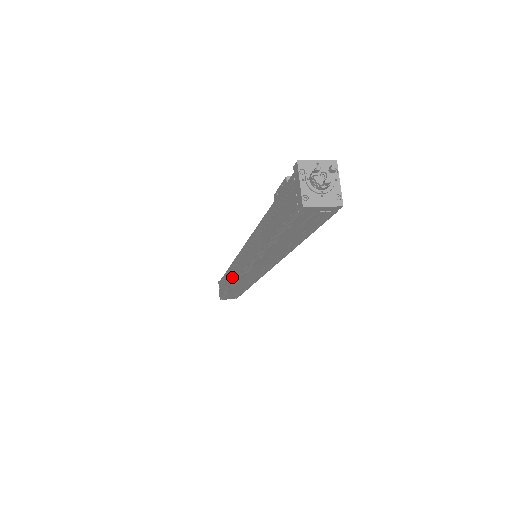
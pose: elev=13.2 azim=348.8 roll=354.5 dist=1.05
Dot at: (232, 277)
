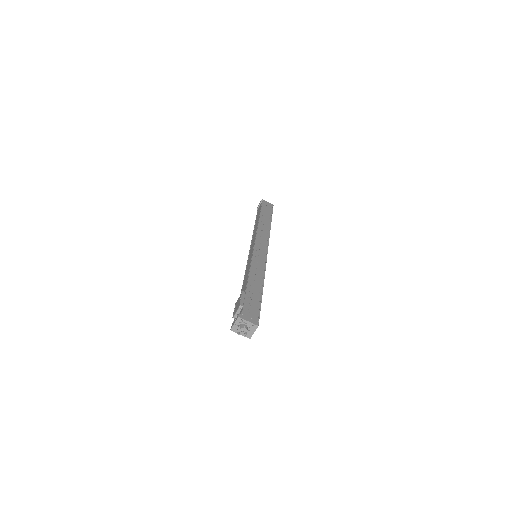
Dot at: occluded
